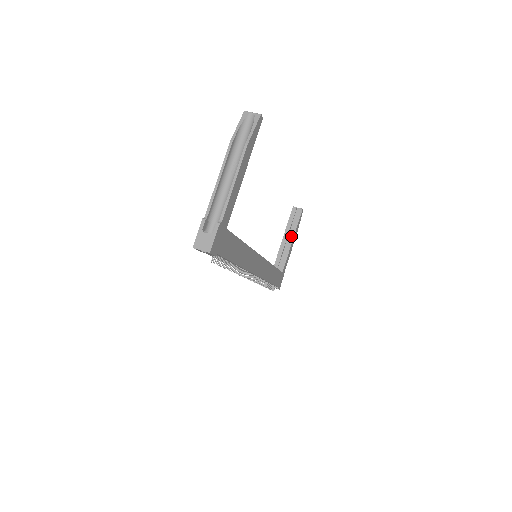
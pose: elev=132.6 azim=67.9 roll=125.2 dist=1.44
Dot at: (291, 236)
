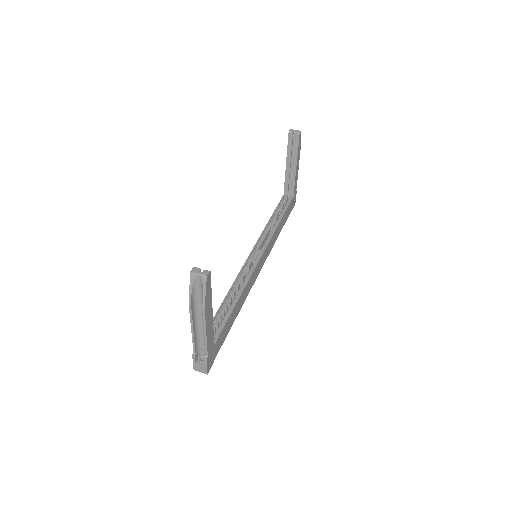
Dot at: (294, 163)
